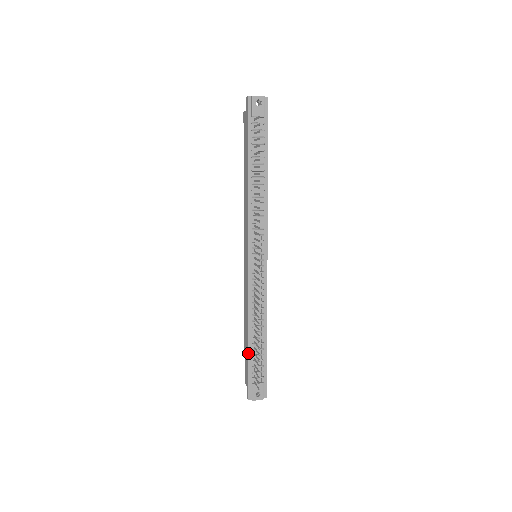
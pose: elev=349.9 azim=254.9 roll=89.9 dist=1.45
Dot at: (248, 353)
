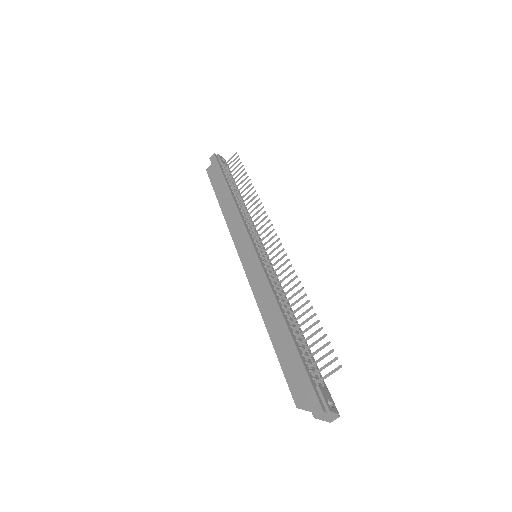
Dot at: (294, 343)
